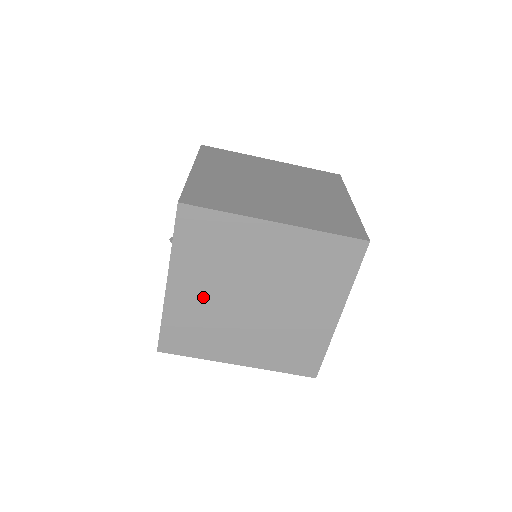
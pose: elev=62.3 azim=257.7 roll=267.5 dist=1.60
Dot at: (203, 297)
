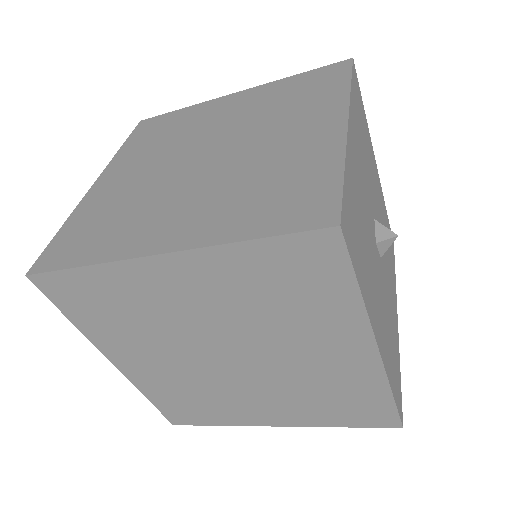
Dot at: (164, 367)
